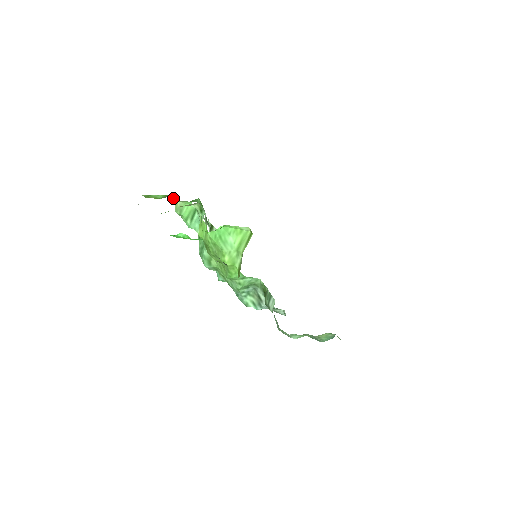
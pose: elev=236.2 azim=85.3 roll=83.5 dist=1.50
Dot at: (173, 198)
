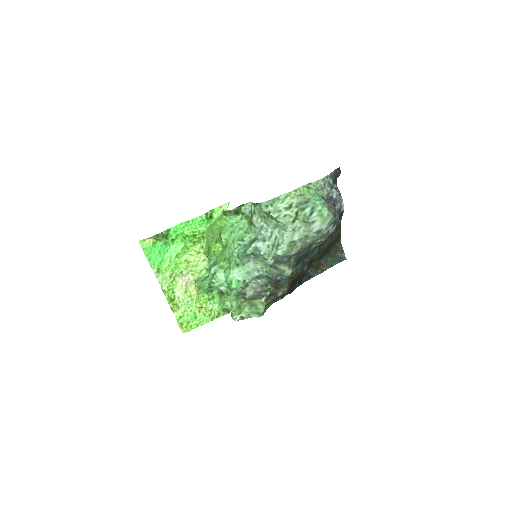
Dot at: (197, 298)
